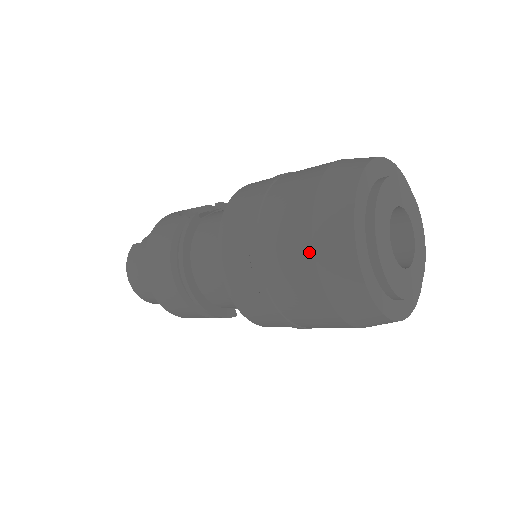
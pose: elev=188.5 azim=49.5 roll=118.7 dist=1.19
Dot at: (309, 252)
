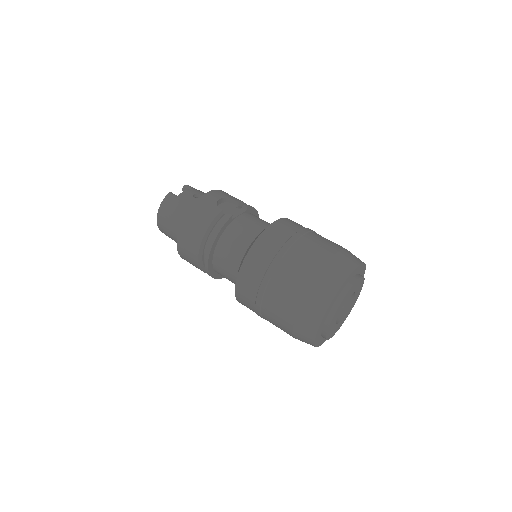
Dot at: (296, 308)
